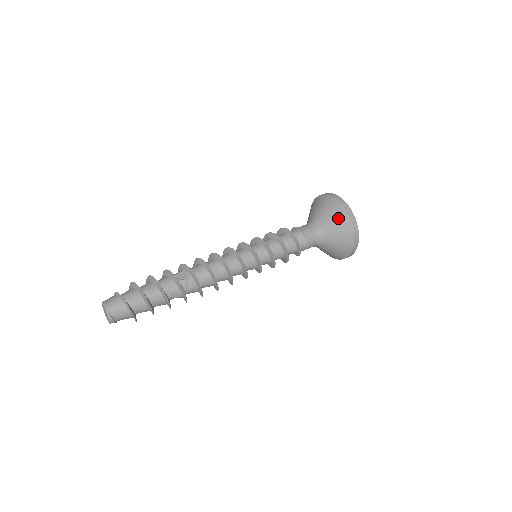
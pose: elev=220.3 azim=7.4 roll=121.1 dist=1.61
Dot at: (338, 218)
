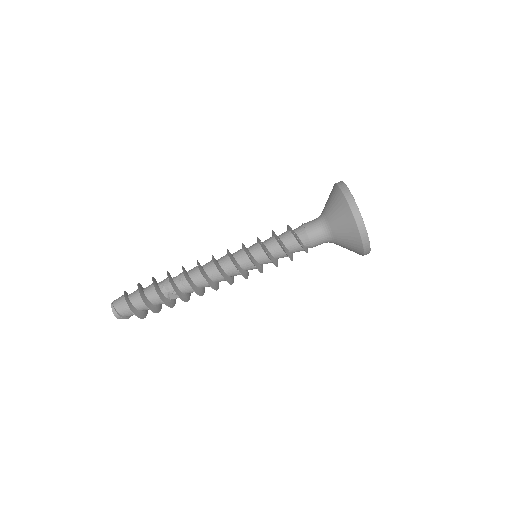
Dot at: (332, 196)
